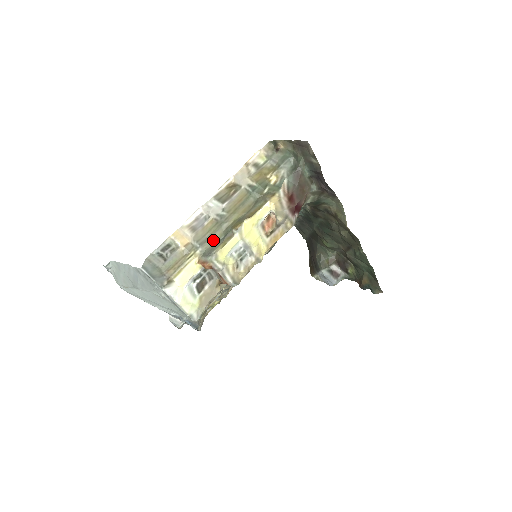
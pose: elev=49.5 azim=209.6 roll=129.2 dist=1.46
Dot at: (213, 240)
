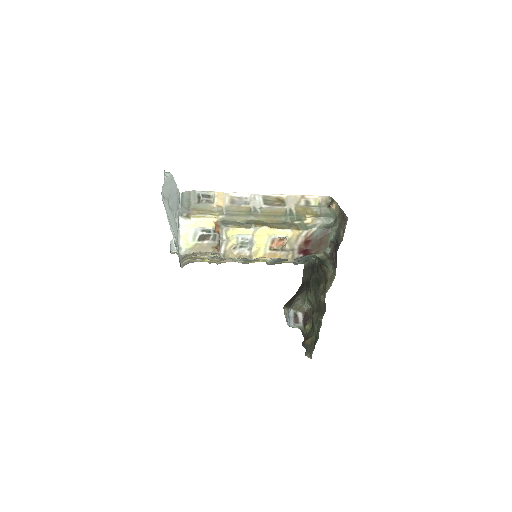
Dot at: (236, 219)
